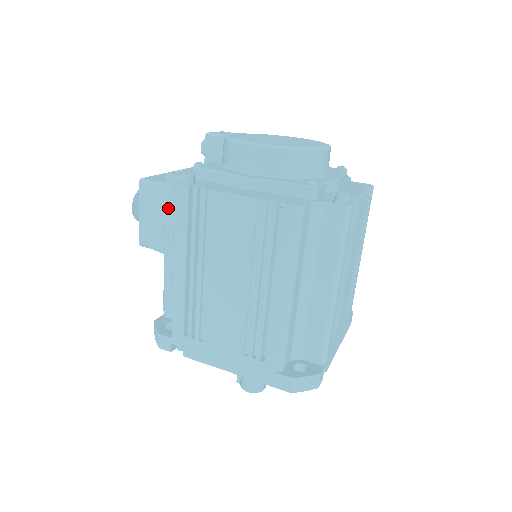
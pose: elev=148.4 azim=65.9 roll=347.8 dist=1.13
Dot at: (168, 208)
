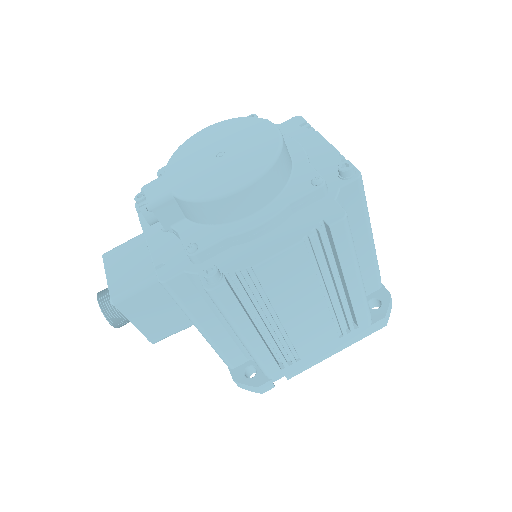
Dot at: (185, 304)
